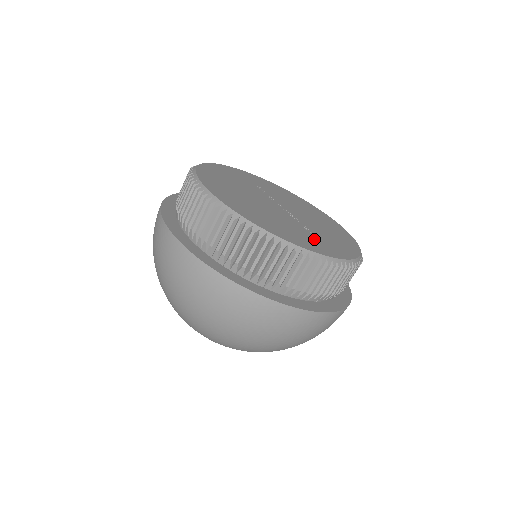
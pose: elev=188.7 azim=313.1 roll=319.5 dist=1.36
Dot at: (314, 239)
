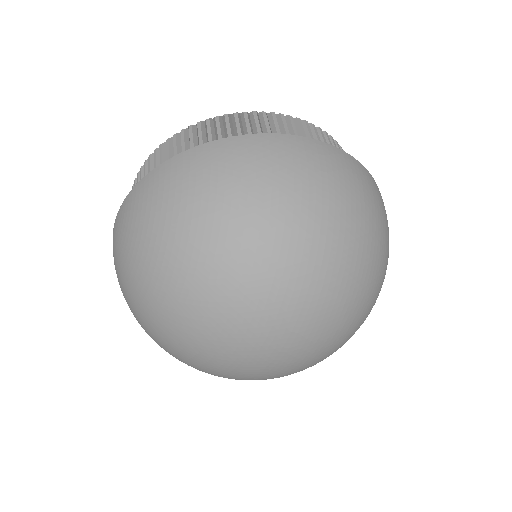
Dot at: occluded
